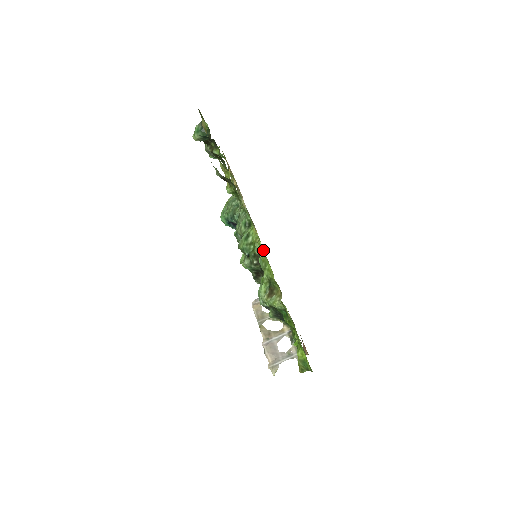
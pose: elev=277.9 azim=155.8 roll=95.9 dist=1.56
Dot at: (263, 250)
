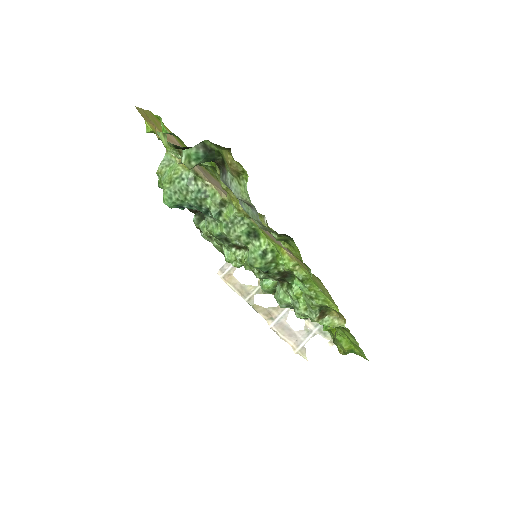
Dot at: (311, 280)
